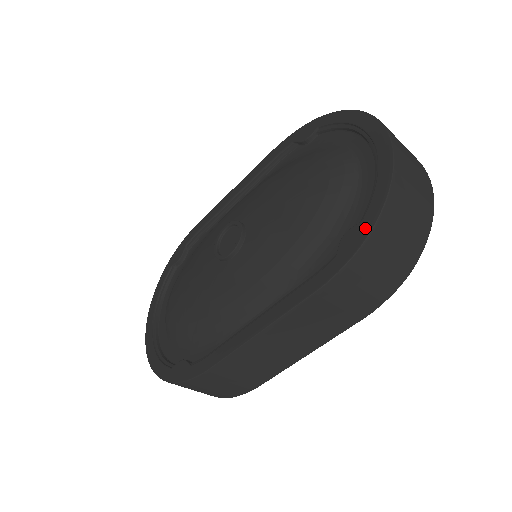
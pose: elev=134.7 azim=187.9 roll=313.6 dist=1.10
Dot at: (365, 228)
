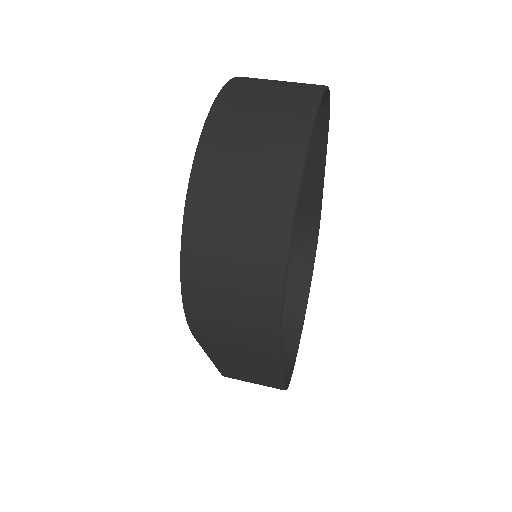
Dot at: occluded
